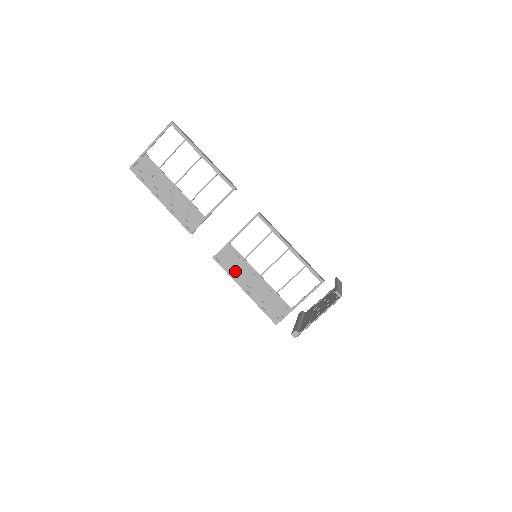
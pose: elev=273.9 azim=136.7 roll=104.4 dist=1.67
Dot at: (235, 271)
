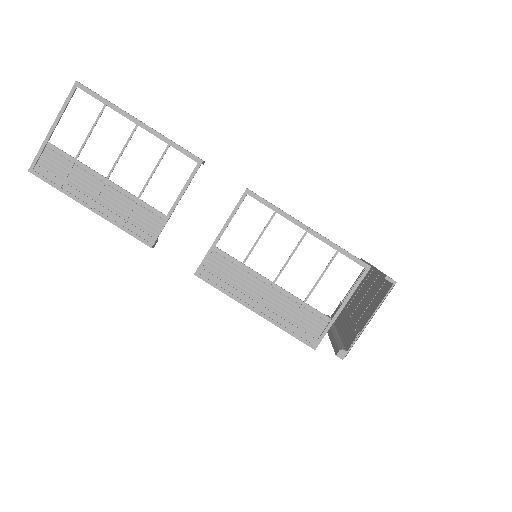
Dot at: (233, 286)
